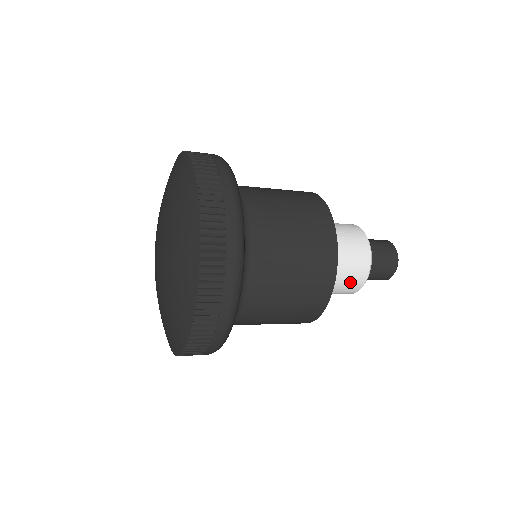
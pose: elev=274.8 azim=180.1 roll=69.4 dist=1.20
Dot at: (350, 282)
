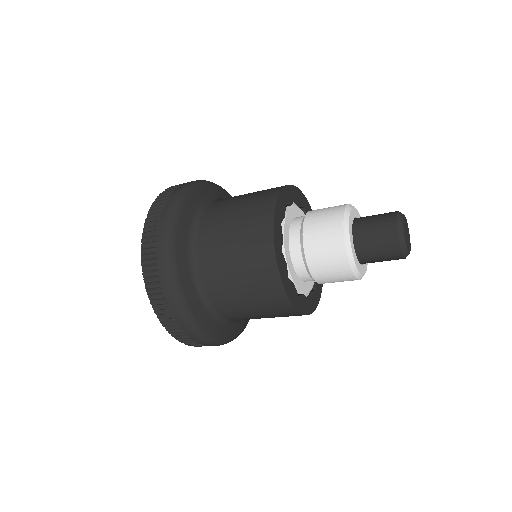
Dot at: (339, 281)
